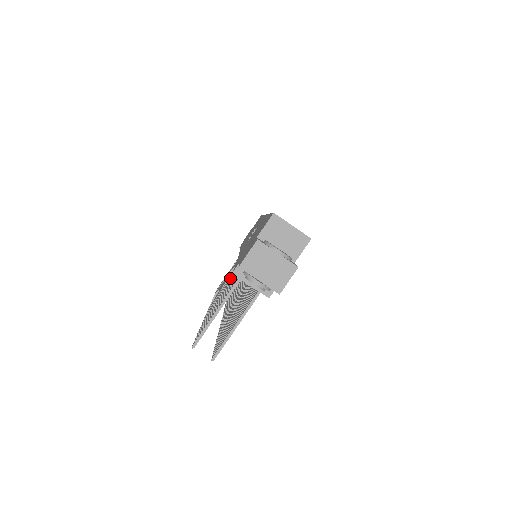
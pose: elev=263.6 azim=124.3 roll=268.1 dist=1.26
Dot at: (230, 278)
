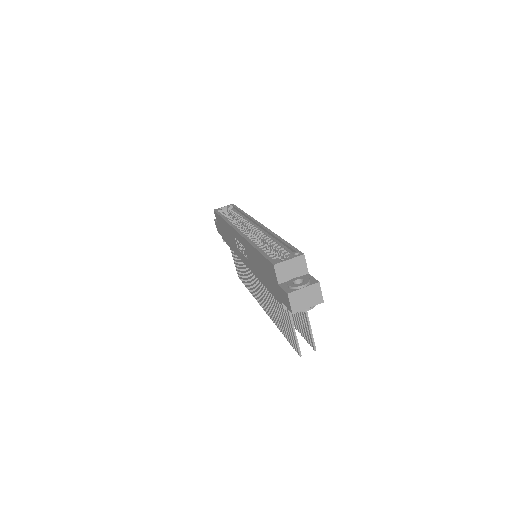
Dot at: (260, 286)
